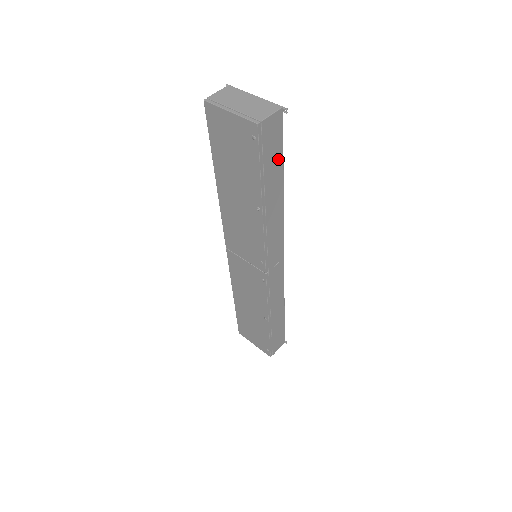
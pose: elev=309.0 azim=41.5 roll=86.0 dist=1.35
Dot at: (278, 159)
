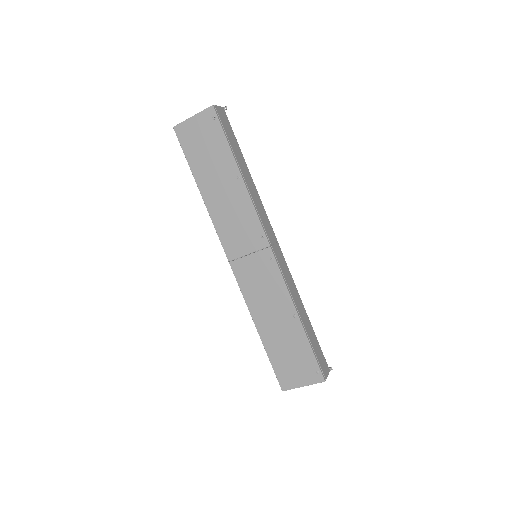
Dot at: (235, 142)
